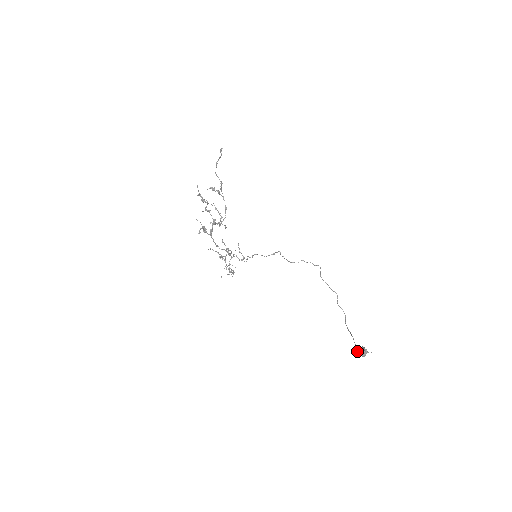
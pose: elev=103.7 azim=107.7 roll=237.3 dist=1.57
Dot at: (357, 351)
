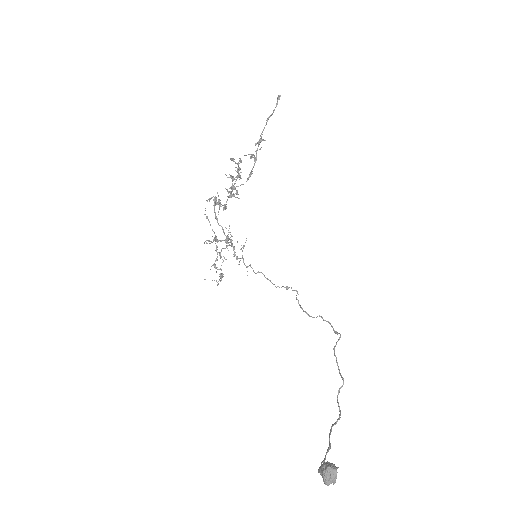
Dot at: (320, 466)
